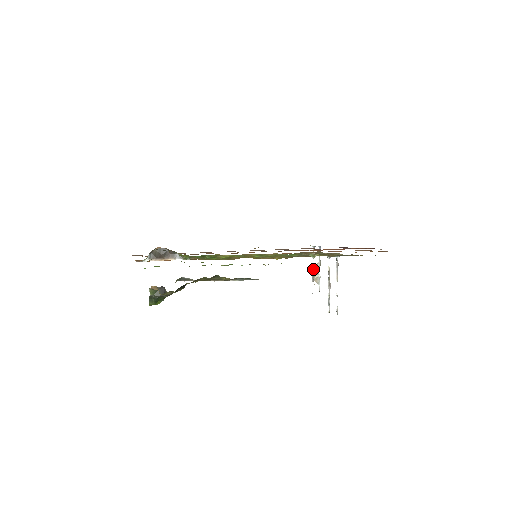
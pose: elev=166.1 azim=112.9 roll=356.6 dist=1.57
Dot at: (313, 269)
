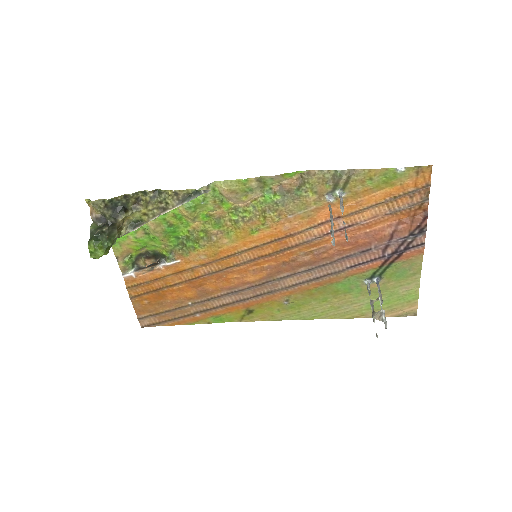
Dot at: (371, 305)
